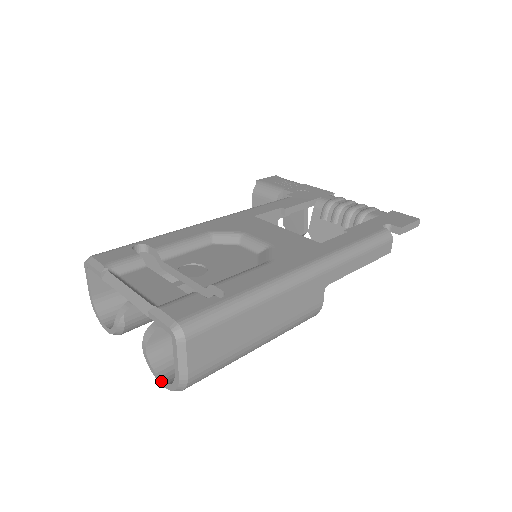
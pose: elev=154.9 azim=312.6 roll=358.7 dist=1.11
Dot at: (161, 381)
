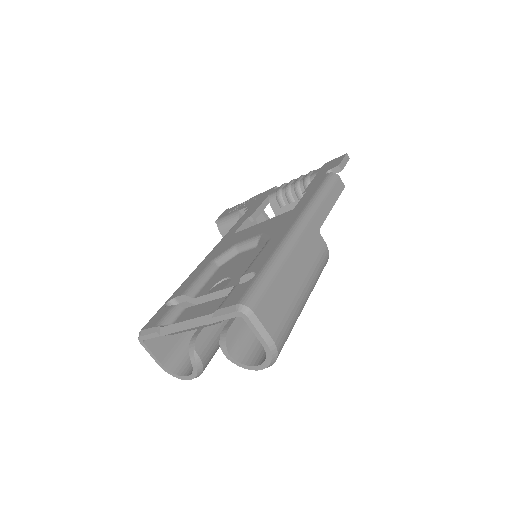
Dot at: (257, 367)
